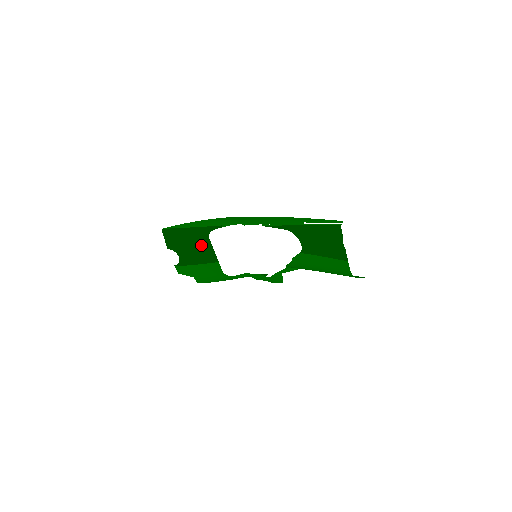
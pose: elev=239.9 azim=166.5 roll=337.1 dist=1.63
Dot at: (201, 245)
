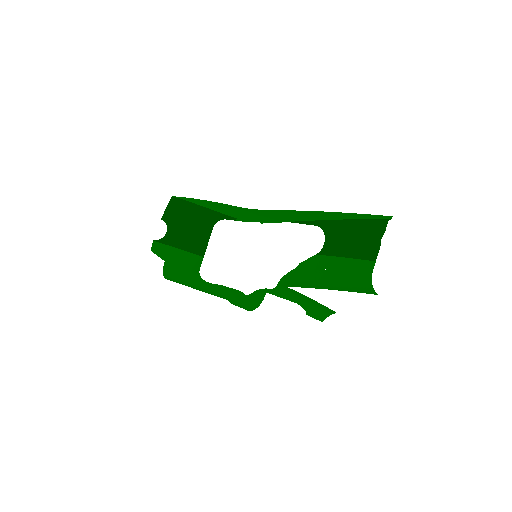
Dot at: (200, 230)
